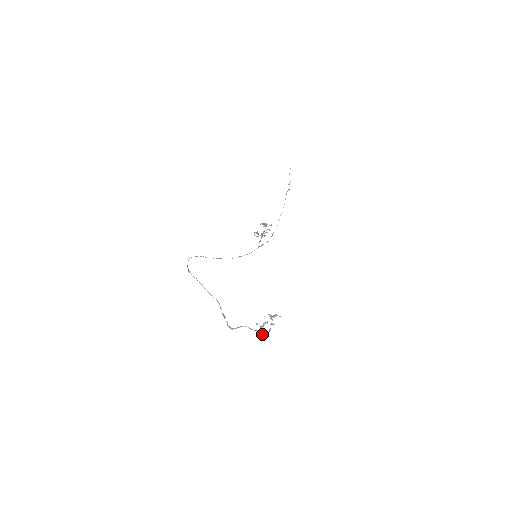
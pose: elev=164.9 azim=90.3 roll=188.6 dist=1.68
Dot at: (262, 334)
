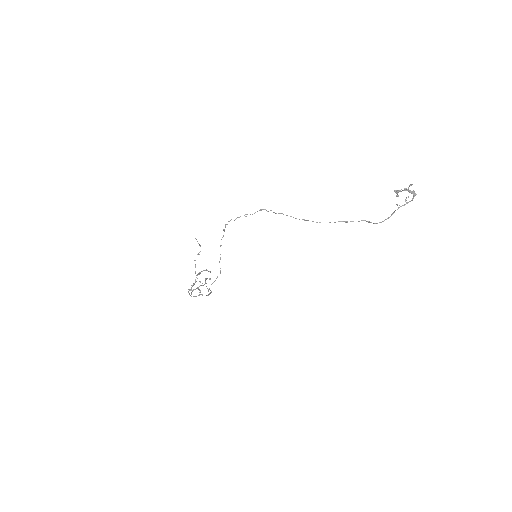
Dot at: (413, 191)
